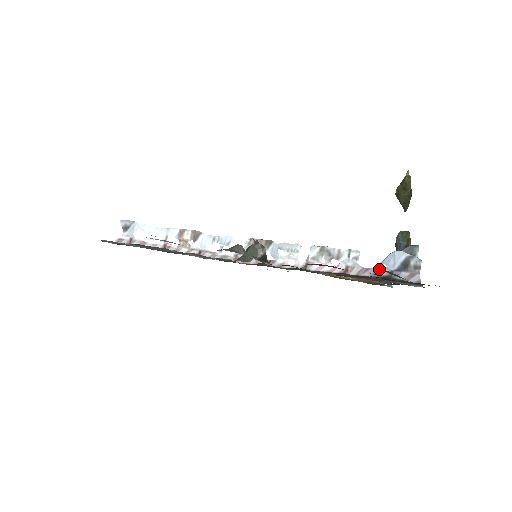
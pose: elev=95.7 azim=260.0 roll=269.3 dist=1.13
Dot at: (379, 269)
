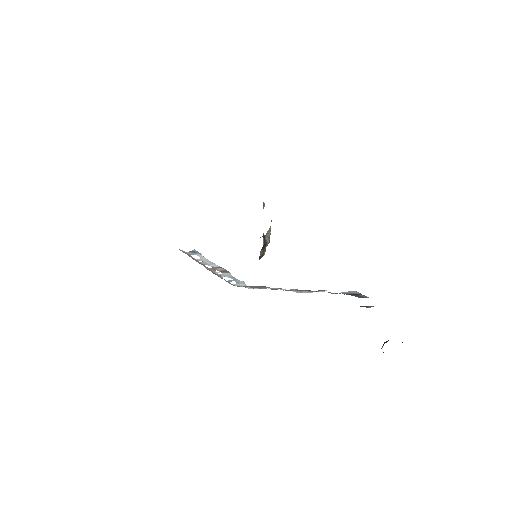
Dot at: occluded
